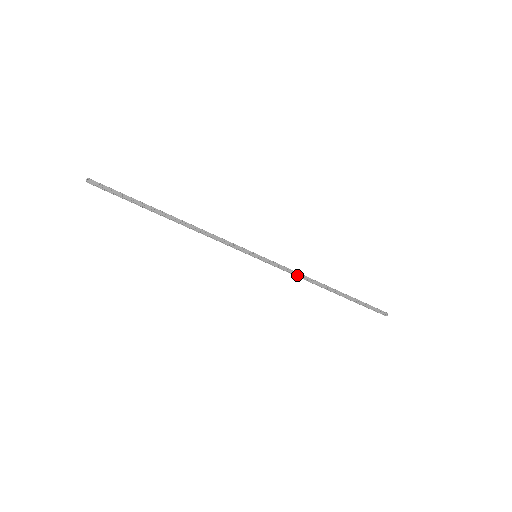
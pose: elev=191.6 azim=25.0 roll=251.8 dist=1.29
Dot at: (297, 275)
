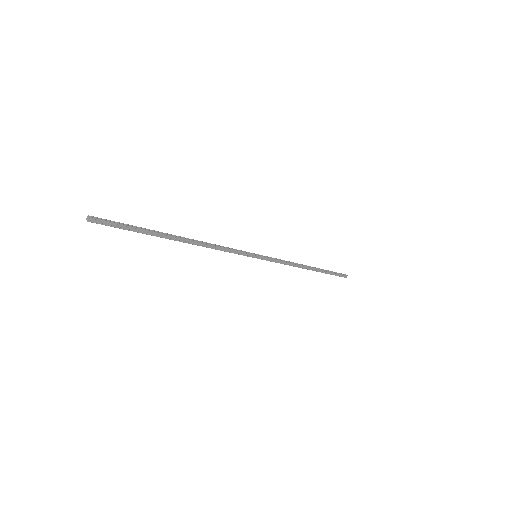
Dot at: occluded
